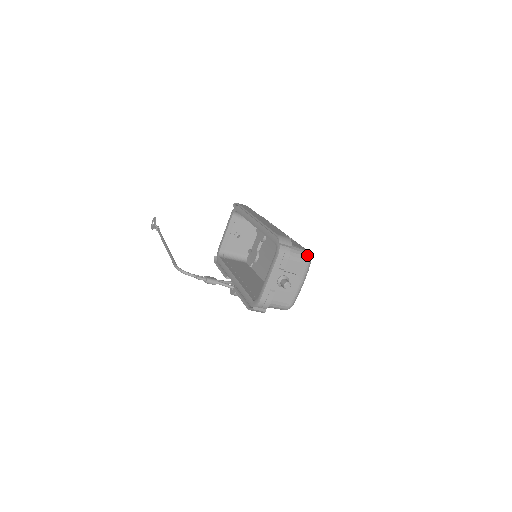
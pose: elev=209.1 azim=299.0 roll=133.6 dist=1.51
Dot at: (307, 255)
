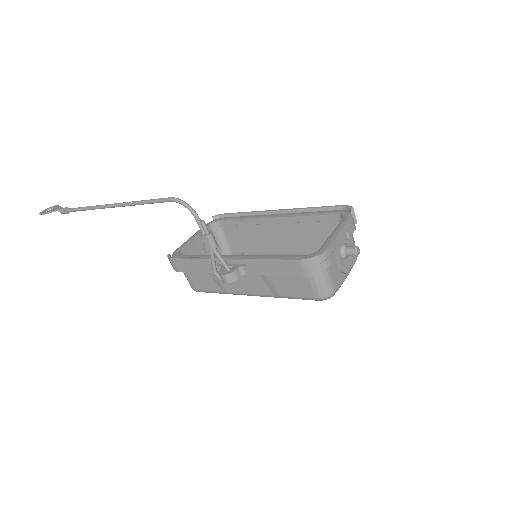
Dot at: occluded
